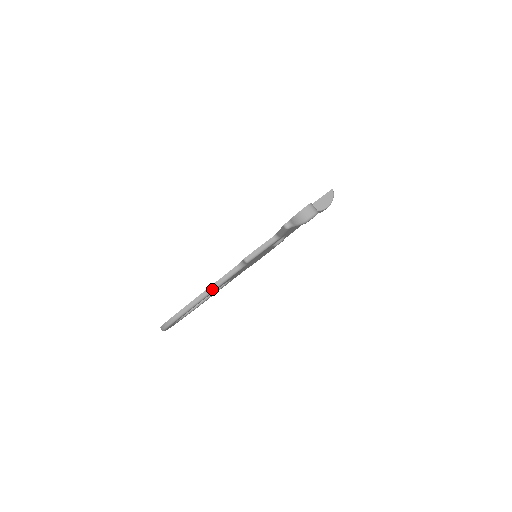
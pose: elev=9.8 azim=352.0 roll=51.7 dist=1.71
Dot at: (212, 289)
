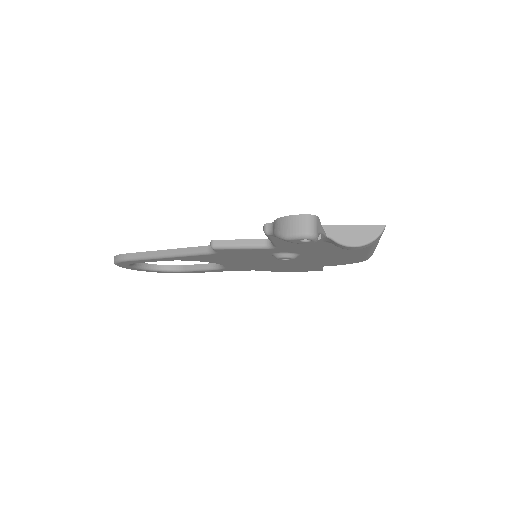
Dot at: (170, 254)
